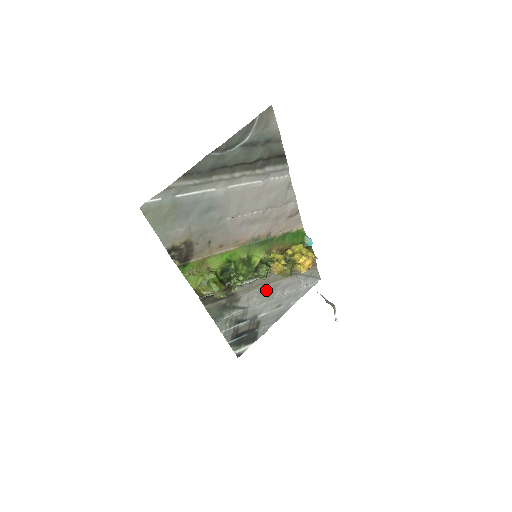
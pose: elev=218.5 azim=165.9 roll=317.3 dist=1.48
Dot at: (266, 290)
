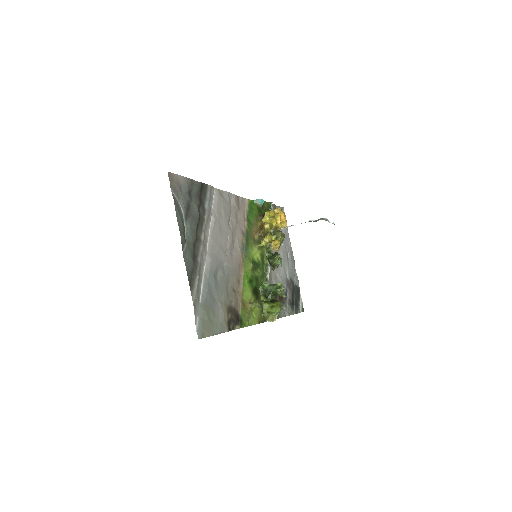
Dot at: occluded
